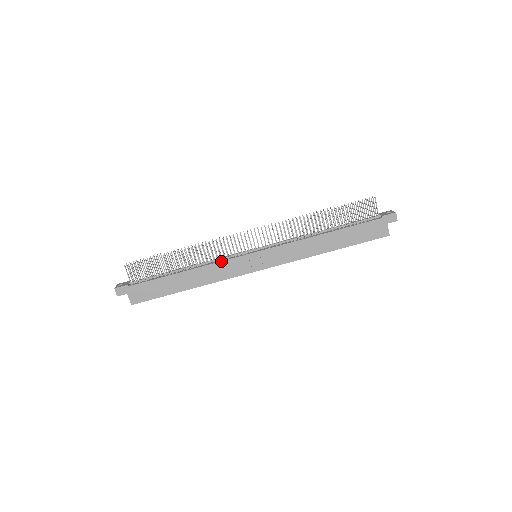
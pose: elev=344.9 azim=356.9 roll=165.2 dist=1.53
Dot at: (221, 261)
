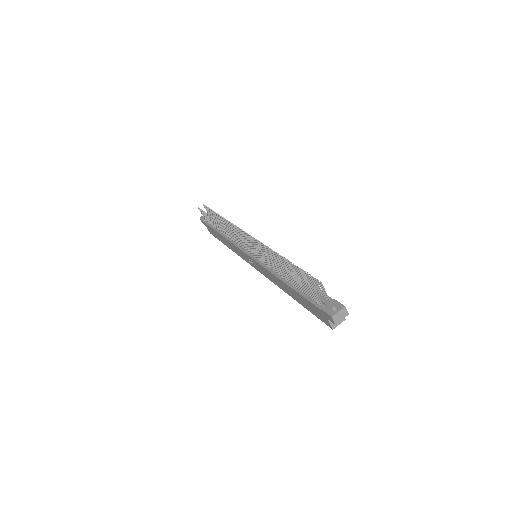
Dot at: (234, 245)
